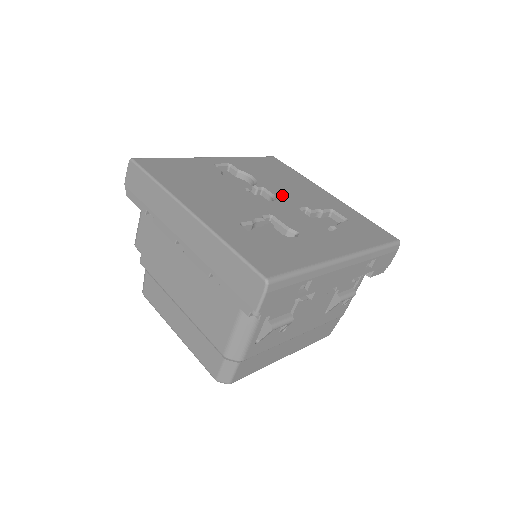
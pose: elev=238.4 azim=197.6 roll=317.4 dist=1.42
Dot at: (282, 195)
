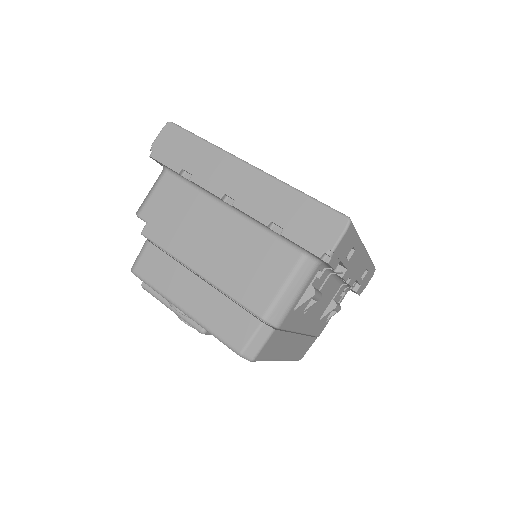
Dot at: occluded
